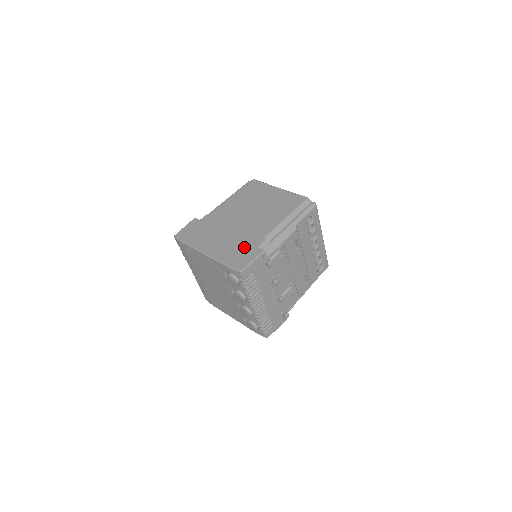
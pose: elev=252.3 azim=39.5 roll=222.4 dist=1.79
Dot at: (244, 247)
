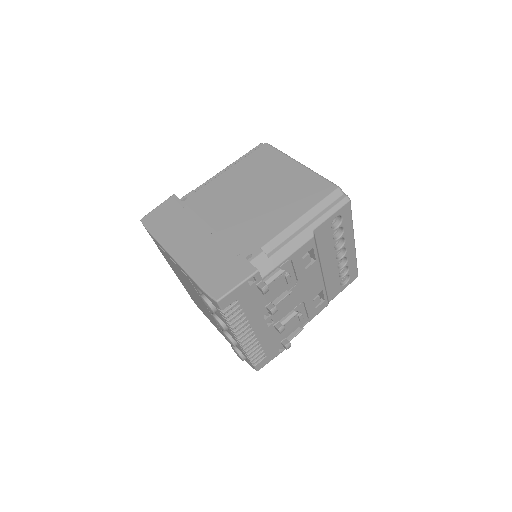
Dot at: (230, 258)
